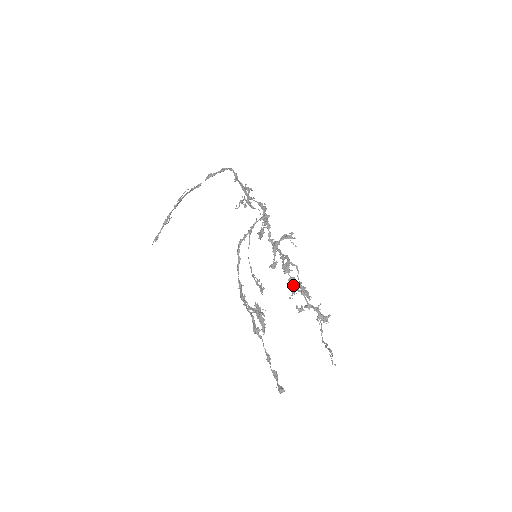
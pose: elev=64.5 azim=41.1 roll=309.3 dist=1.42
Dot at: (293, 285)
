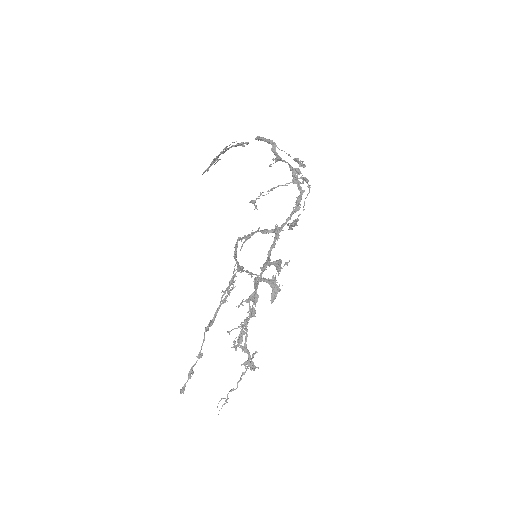
Dot at: occluded
